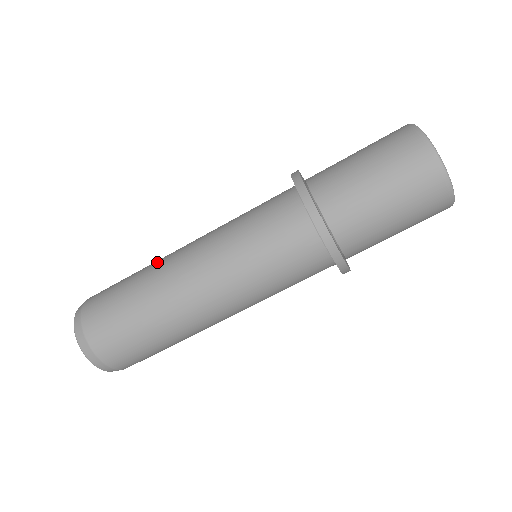
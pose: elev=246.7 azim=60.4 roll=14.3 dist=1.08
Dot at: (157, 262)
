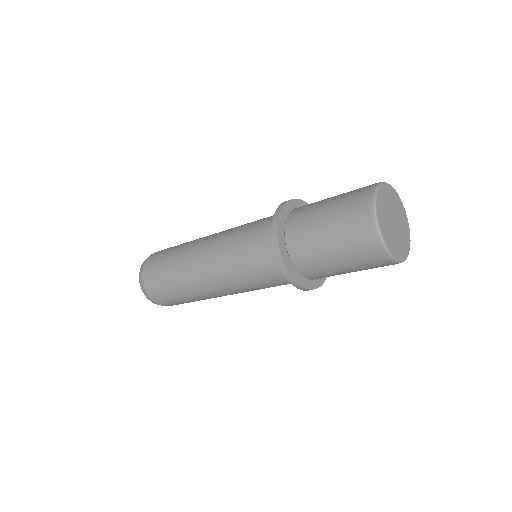
Dot at: (184, 260)
